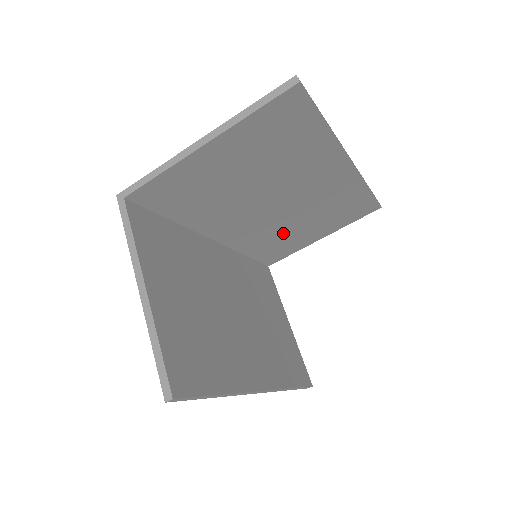
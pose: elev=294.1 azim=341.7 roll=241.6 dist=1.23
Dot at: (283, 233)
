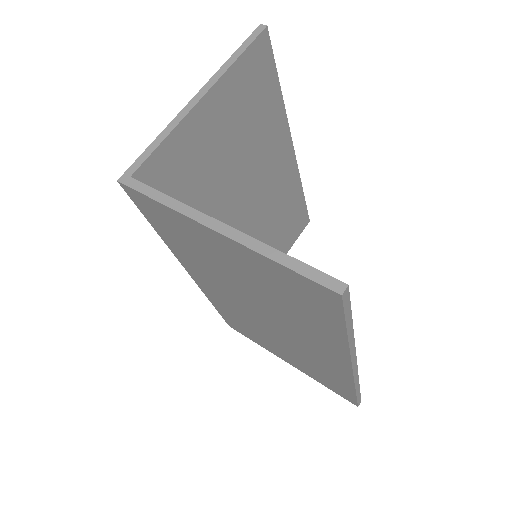
Dot at: occluded
